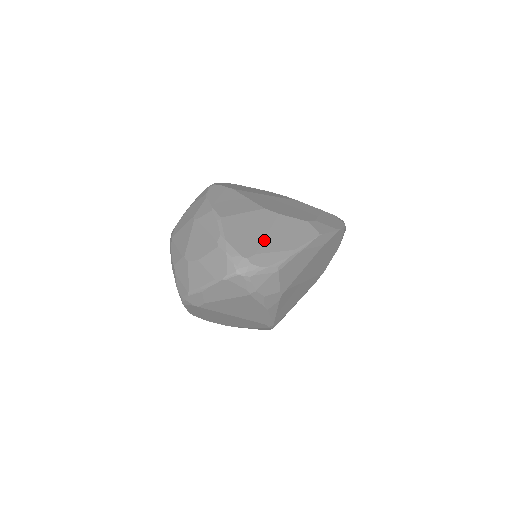
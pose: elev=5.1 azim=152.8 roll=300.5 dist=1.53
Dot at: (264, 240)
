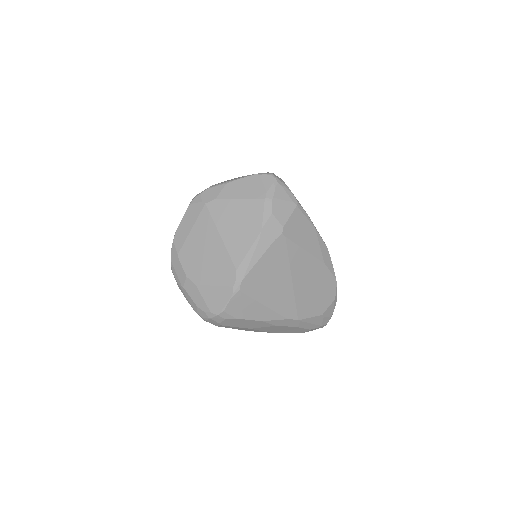
Dot at: occluded
